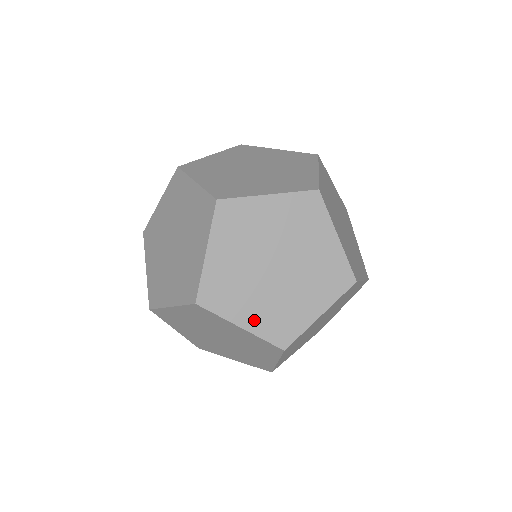
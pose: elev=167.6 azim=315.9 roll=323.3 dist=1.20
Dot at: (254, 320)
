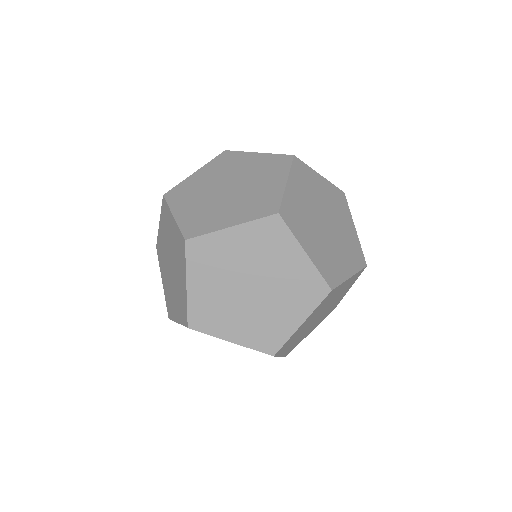
Dot at: occluded
